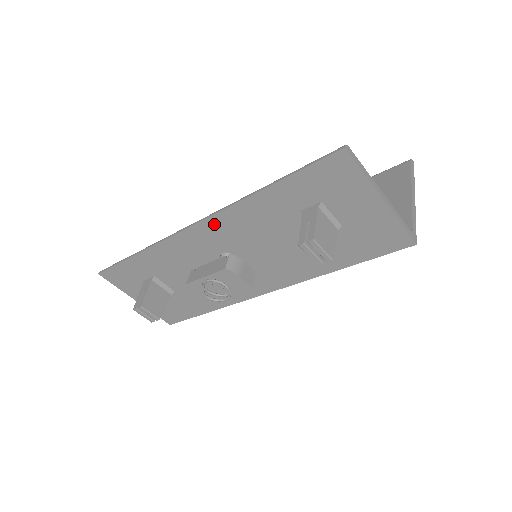
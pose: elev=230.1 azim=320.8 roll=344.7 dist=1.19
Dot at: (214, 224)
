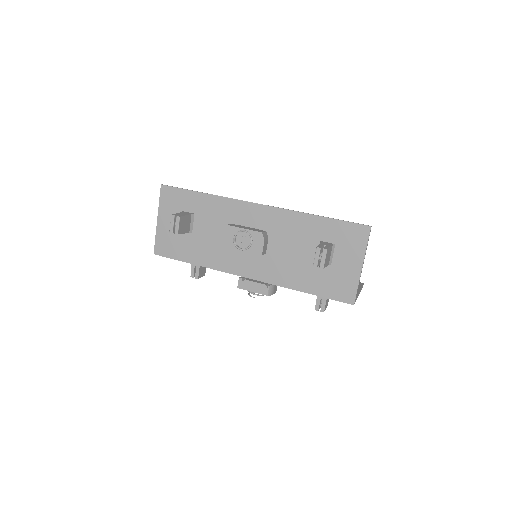
Dot at: (270, 212)
